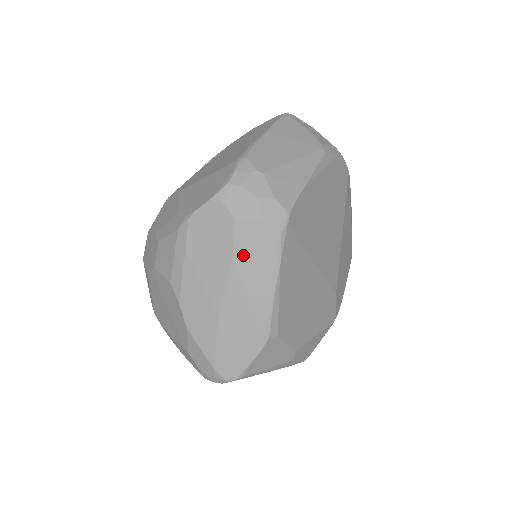
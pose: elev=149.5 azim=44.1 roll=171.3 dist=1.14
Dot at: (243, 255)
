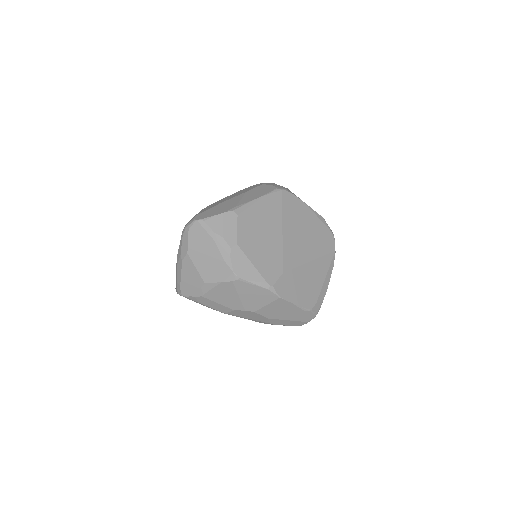
Dot at: (254, 191)
